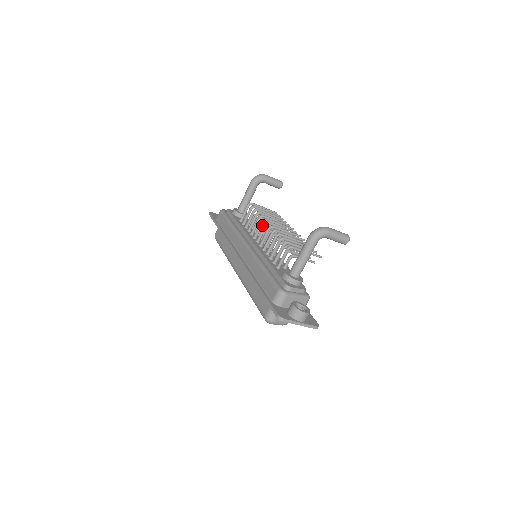
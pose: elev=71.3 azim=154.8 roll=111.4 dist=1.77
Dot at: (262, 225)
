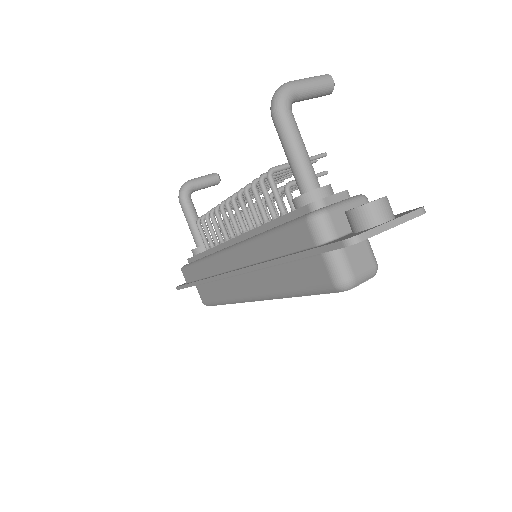
Dot at: (230, 220)
